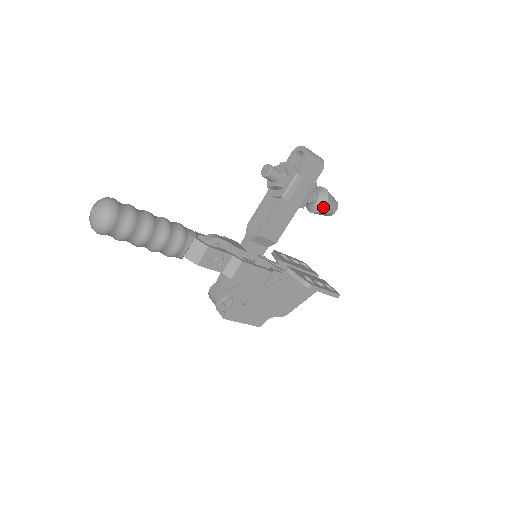
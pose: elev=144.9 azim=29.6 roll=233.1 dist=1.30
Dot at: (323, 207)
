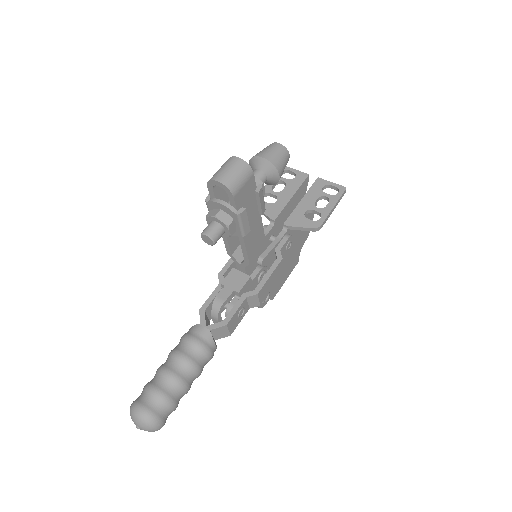
Dot at: (278, 179)
